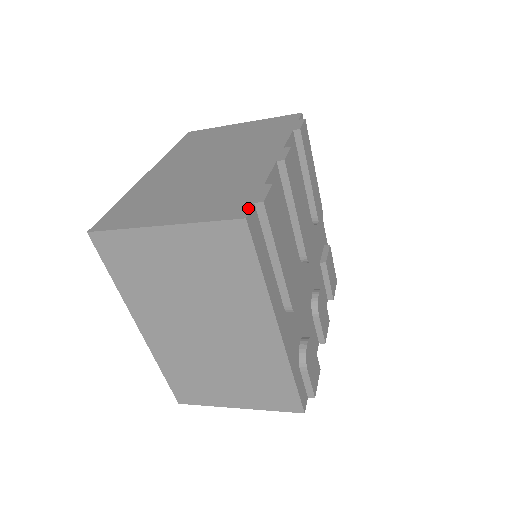
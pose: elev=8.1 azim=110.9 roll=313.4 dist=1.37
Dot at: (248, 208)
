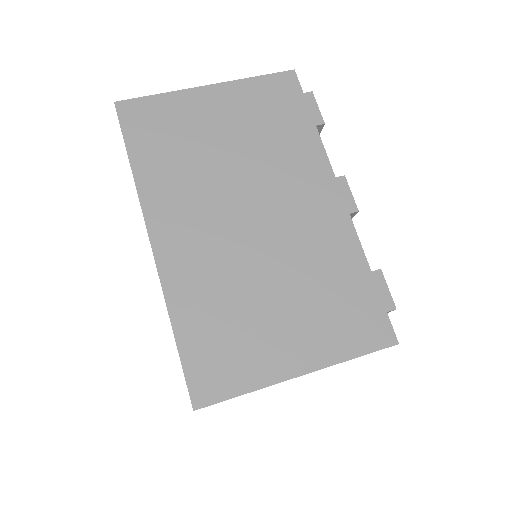
Dot at: (388, 324)
